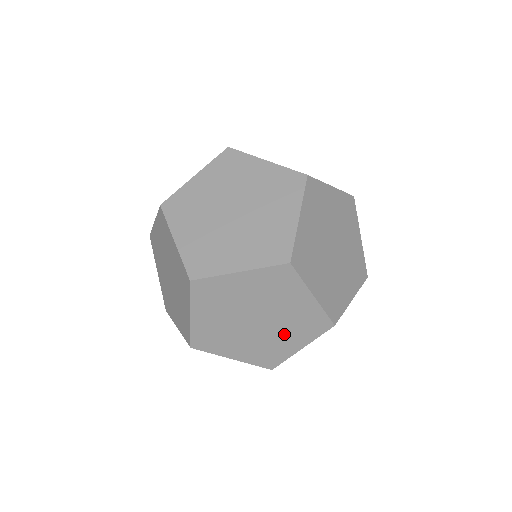
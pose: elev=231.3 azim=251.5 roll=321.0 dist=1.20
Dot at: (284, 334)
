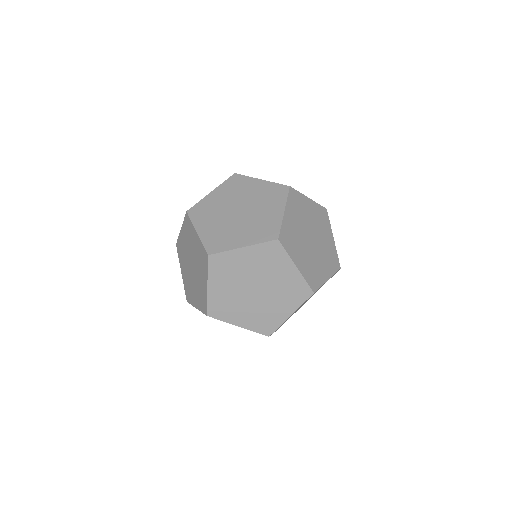
Dot at: occluded
